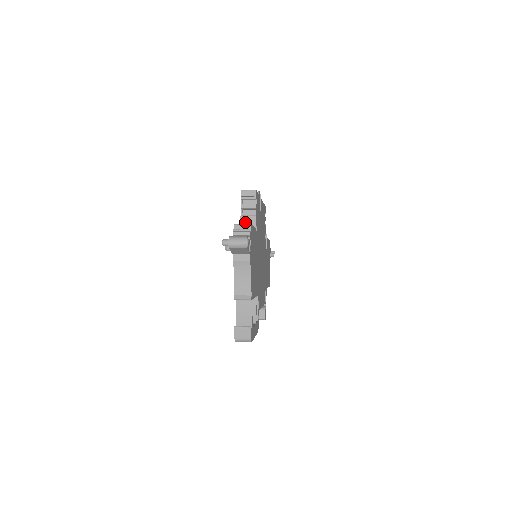
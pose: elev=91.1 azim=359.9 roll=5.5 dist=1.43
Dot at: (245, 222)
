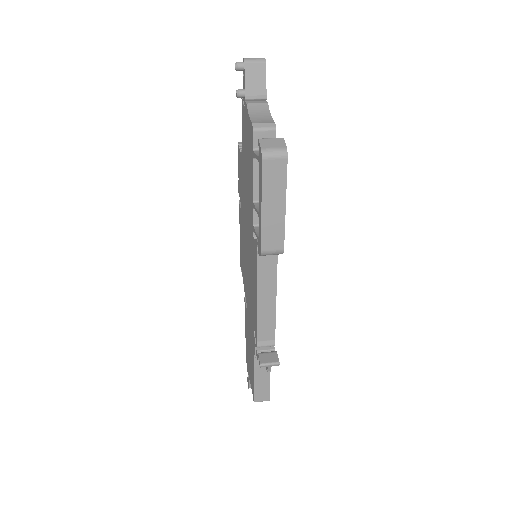
Dot at: occluded
